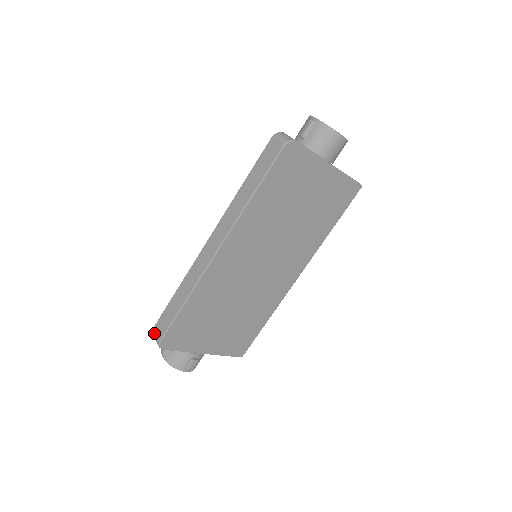
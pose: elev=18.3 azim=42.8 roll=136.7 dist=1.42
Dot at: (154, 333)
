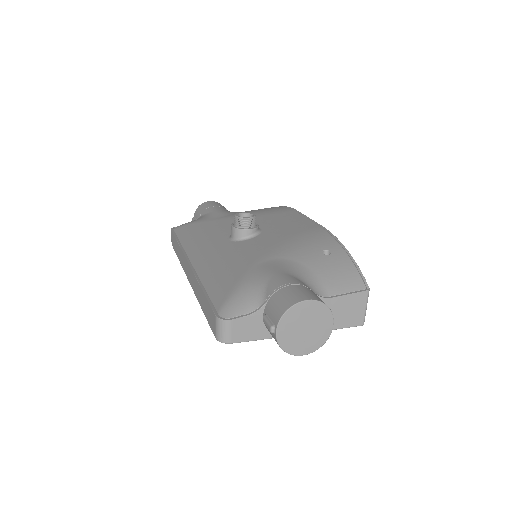
Dot at: (171, 233)
